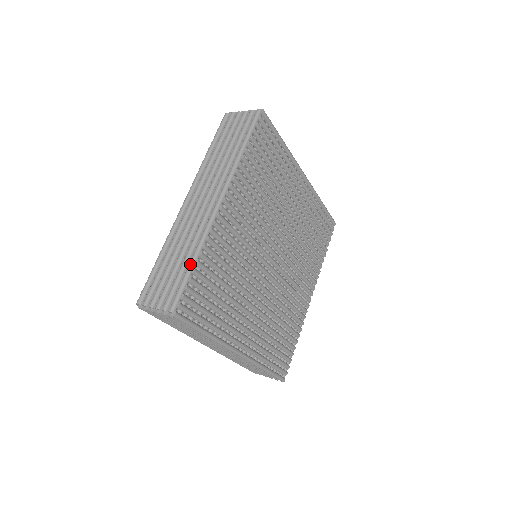
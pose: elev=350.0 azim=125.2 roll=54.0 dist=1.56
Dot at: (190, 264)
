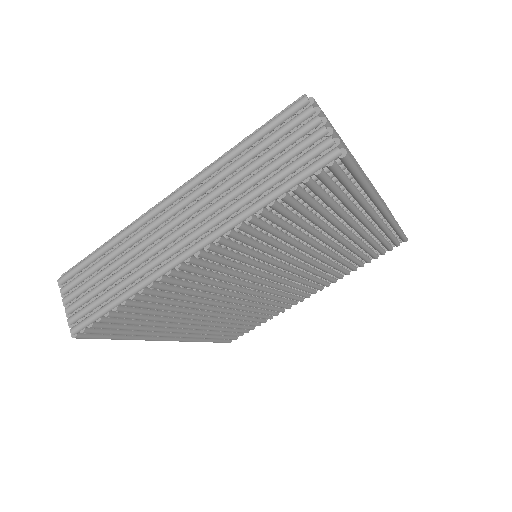
Dot at: (114, 301)
